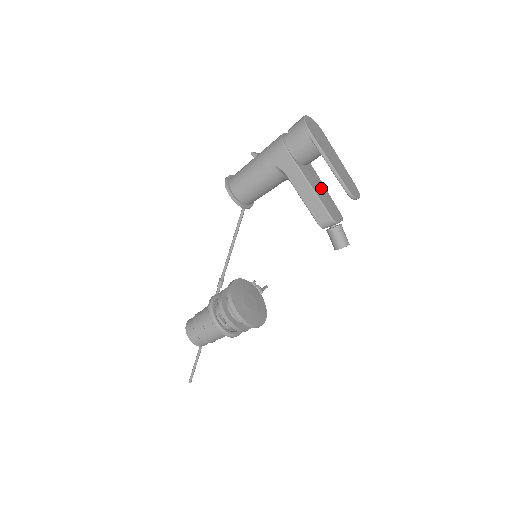
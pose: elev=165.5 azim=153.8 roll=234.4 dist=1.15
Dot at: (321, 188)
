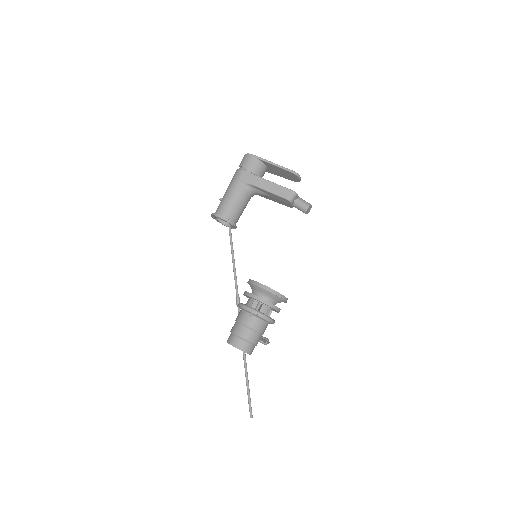
Dot at: occluded
